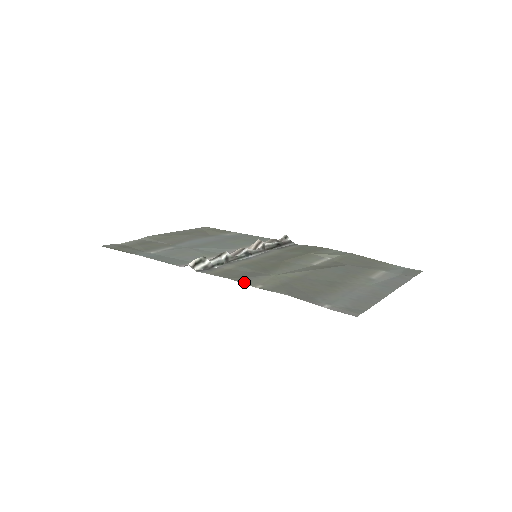
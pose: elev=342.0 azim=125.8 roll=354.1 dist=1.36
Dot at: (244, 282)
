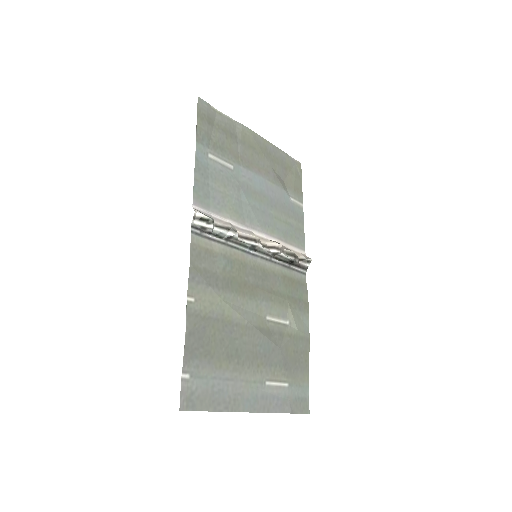
Dot at: (191, 282)
